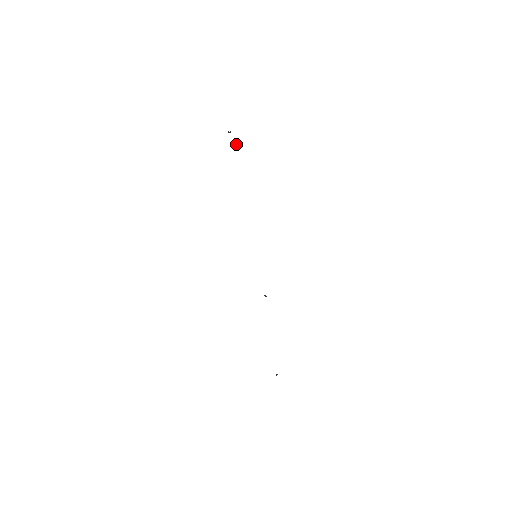
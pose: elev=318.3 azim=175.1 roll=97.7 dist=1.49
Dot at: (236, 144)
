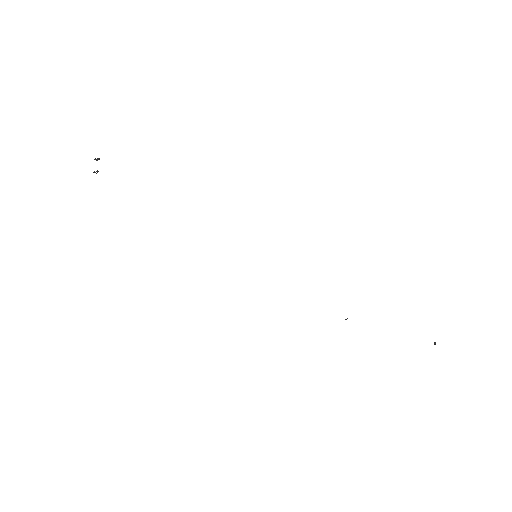
Dot at: (97, 159)
